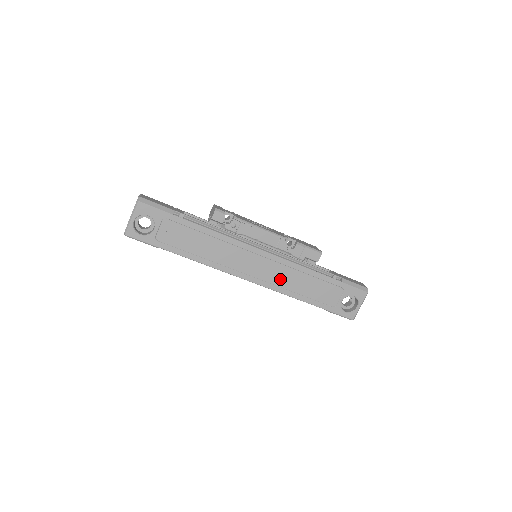
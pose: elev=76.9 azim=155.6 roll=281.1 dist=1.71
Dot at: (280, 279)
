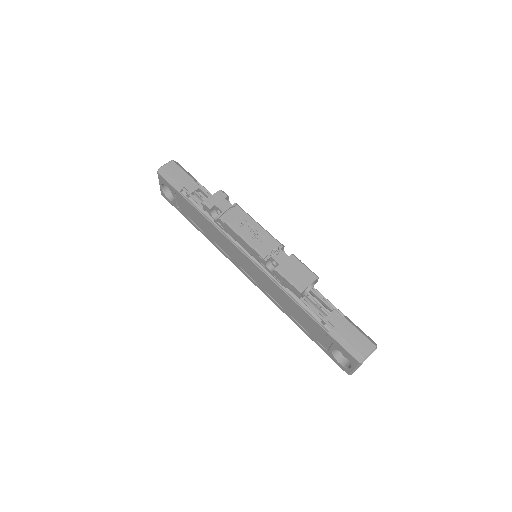
Dot at: (270, 291)
